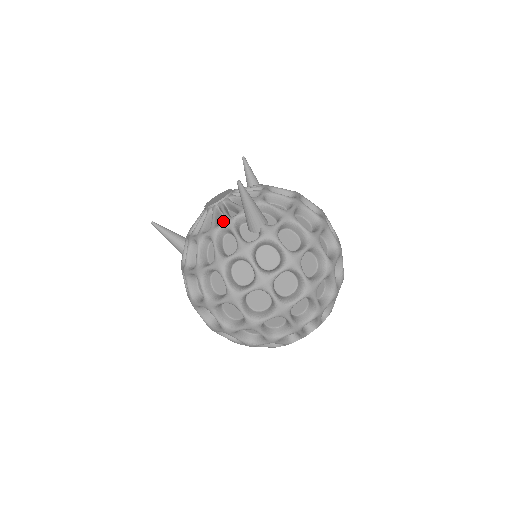
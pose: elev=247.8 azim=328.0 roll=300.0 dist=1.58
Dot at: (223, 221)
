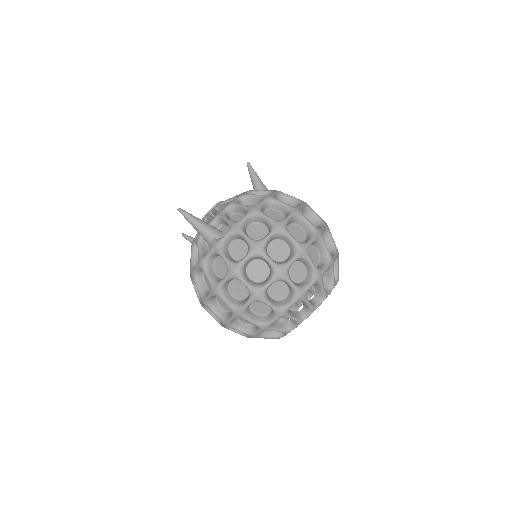
Dot at: occluded
